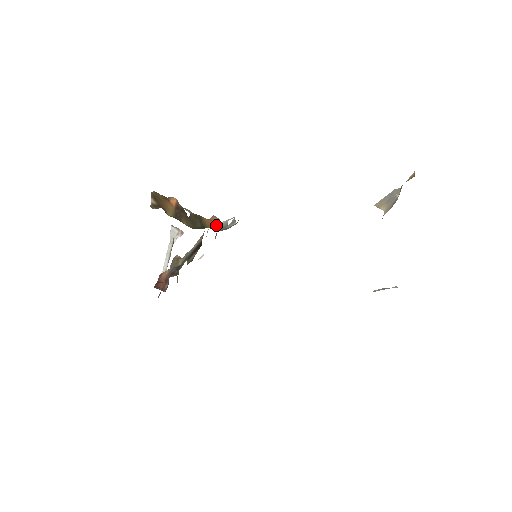
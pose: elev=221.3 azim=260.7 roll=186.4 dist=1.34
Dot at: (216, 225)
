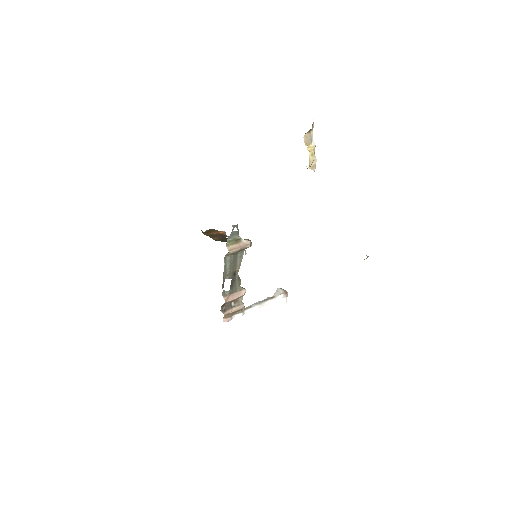
Dot at: (238, 240)
